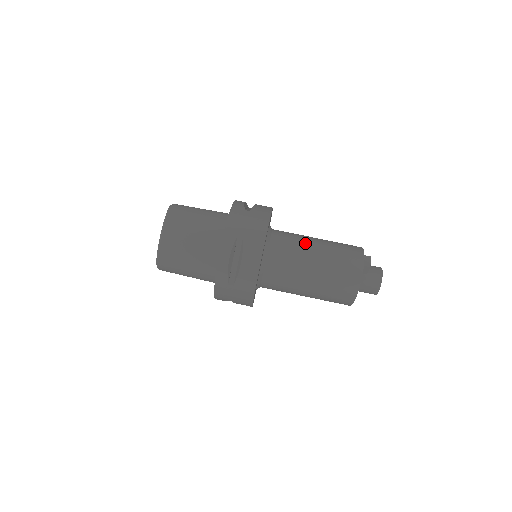
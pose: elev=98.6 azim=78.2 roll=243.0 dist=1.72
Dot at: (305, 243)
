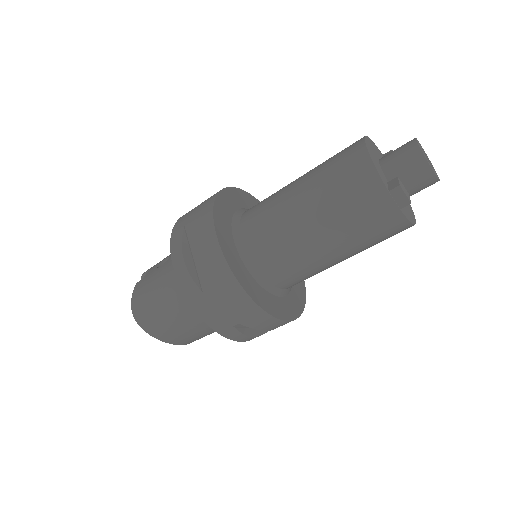
Dot at: (300, 243)
